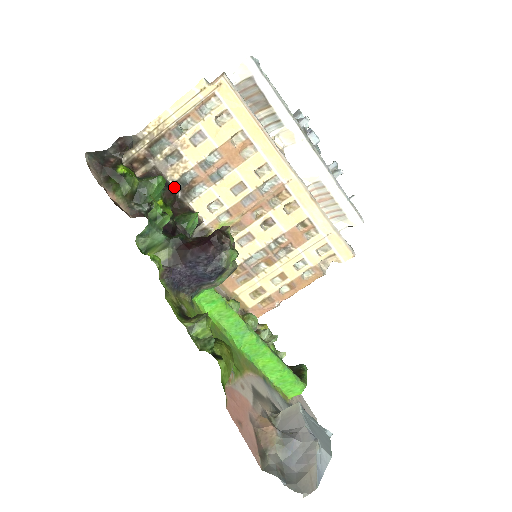
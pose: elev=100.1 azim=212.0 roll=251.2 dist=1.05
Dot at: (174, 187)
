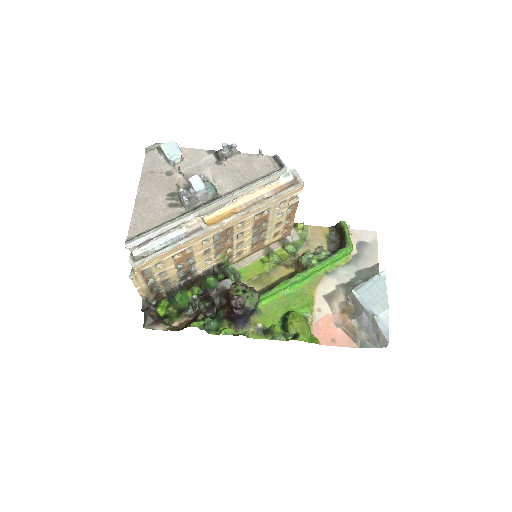
Dot at: (183, 280)
